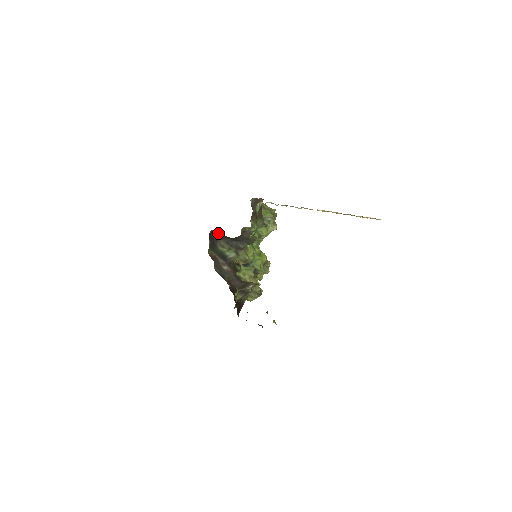
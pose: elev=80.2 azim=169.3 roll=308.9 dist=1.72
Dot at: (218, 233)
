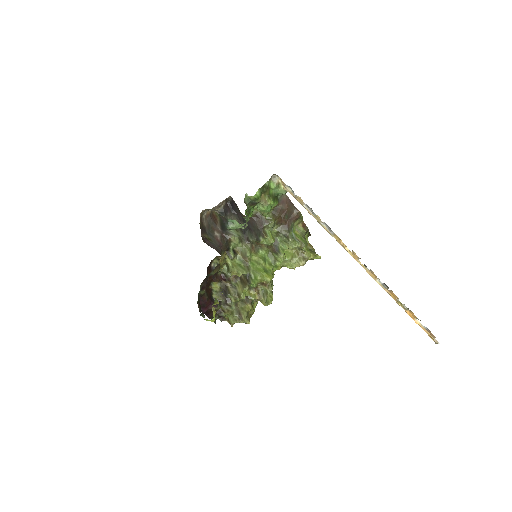
Dot at: (235, 205)
